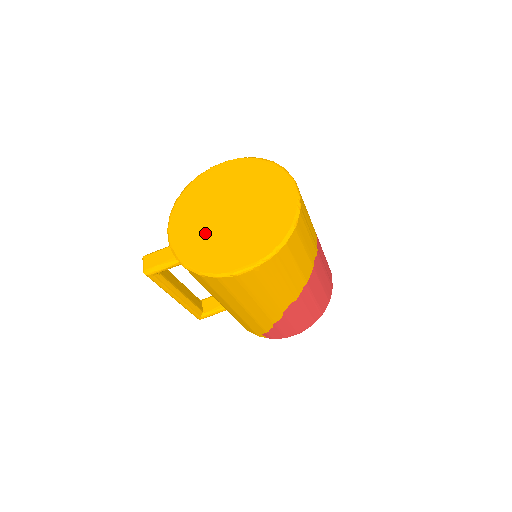
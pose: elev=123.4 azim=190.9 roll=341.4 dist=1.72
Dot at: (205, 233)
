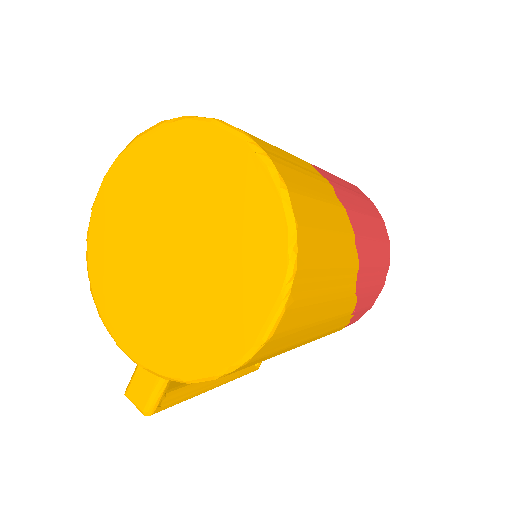
Dot at: (168, 310)
